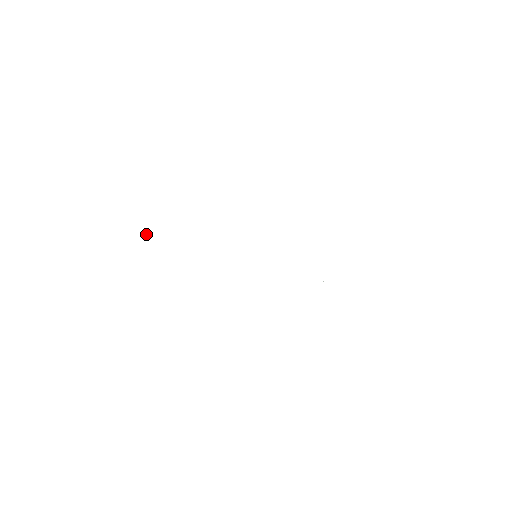
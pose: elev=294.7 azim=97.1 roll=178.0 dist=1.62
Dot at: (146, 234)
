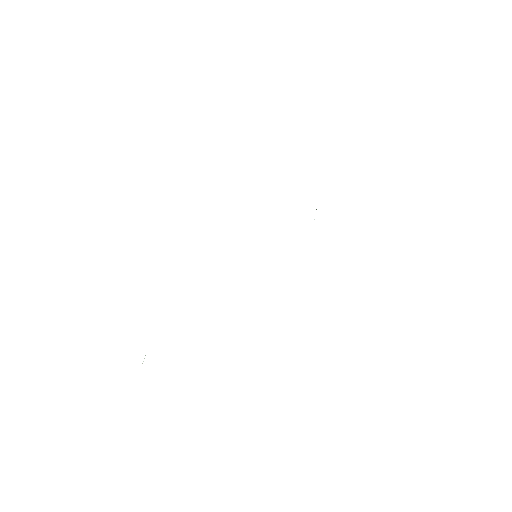
Dot at: (144, 358)
